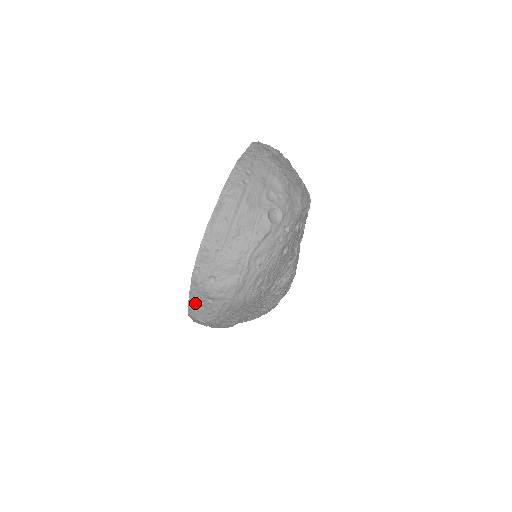
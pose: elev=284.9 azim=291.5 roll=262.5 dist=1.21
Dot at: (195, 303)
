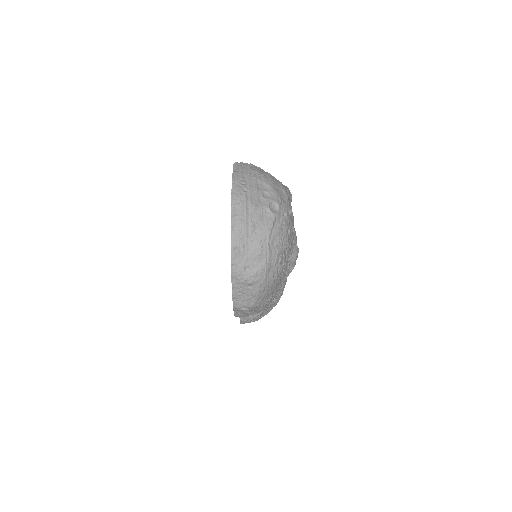
Dot at: (238, 294)
